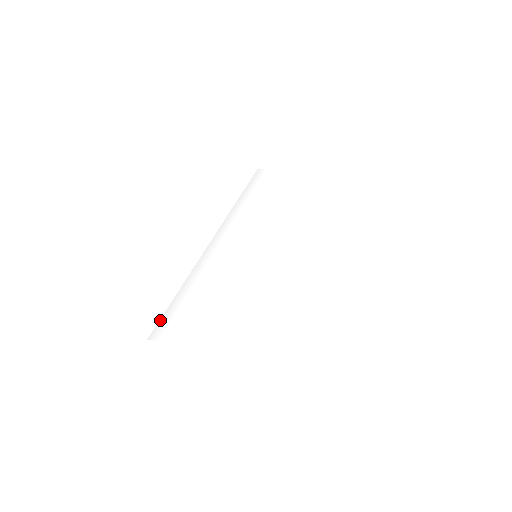
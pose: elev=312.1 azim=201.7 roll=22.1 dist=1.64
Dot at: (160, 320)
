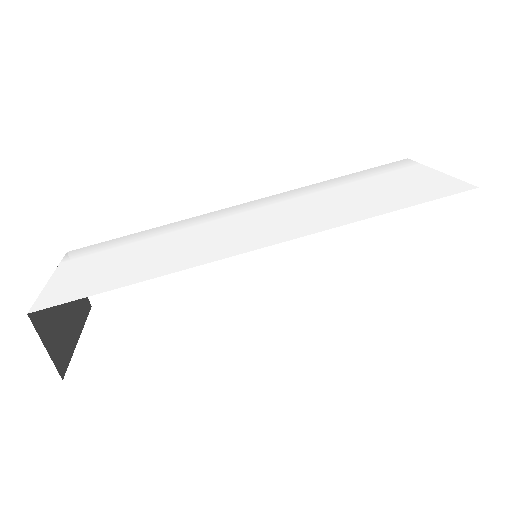
Dot at: (95, 244)
